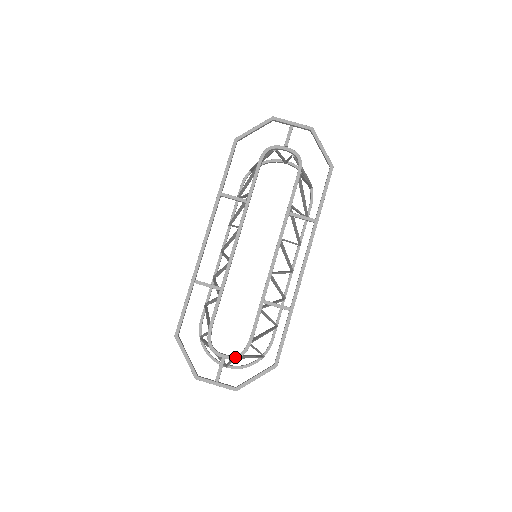
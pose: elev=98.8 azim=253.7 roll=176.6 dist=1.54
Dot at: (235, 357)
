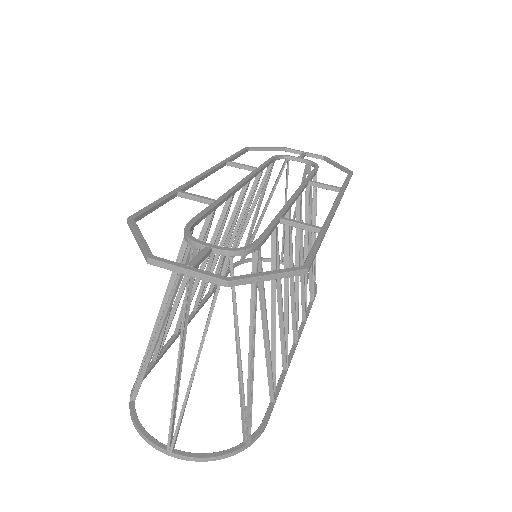
Dot at: (230, 249)
